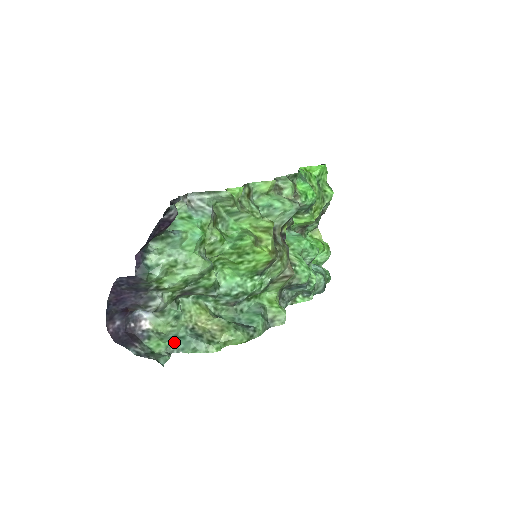
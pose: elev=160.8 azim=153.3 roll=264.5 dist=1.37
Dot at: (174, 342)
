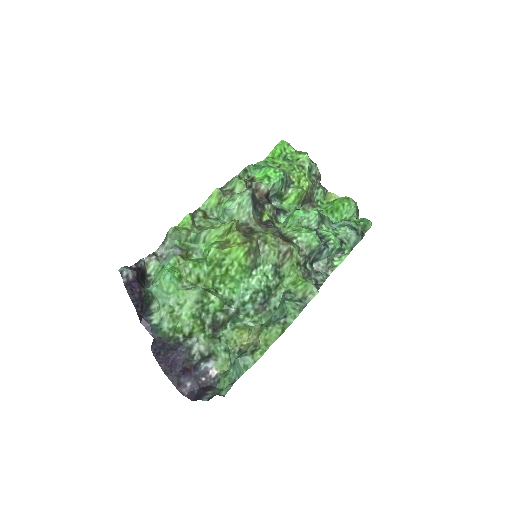
Dot at: (232, 371)
